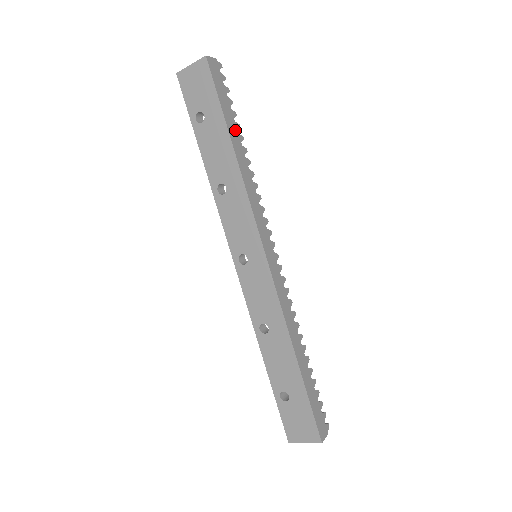
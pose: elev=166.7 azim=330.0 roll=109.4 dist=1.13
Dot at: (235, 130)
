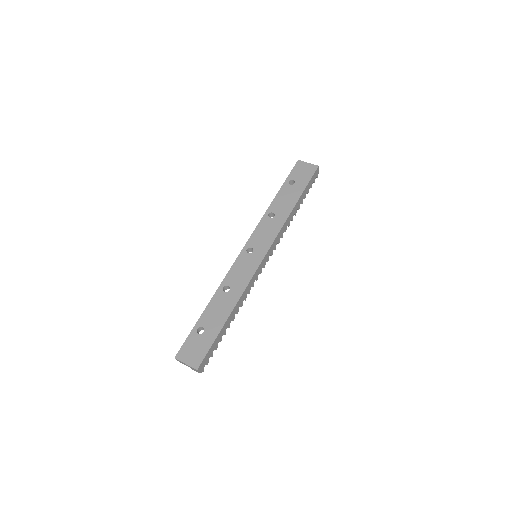
Dot at: (301, 202)
